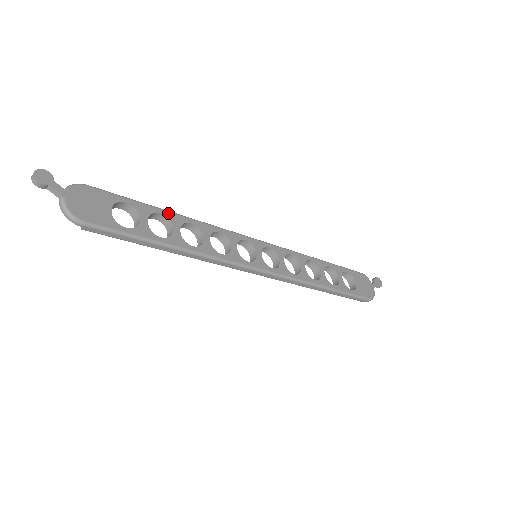
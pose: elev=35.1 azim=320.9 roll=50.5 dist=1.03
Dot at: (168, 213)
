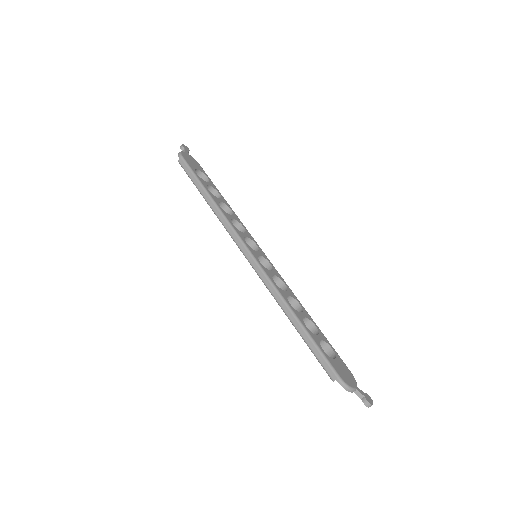
Dot at: (223, 198)
